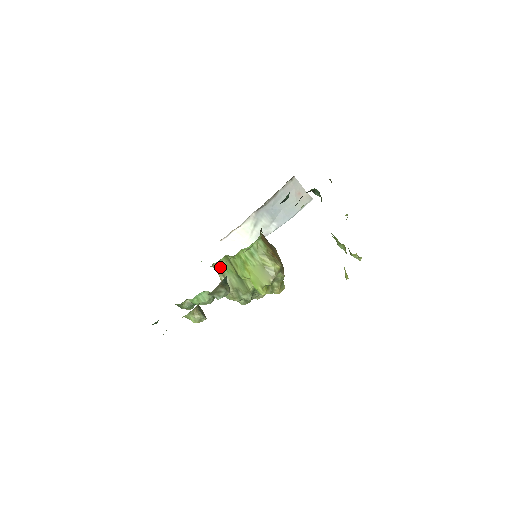
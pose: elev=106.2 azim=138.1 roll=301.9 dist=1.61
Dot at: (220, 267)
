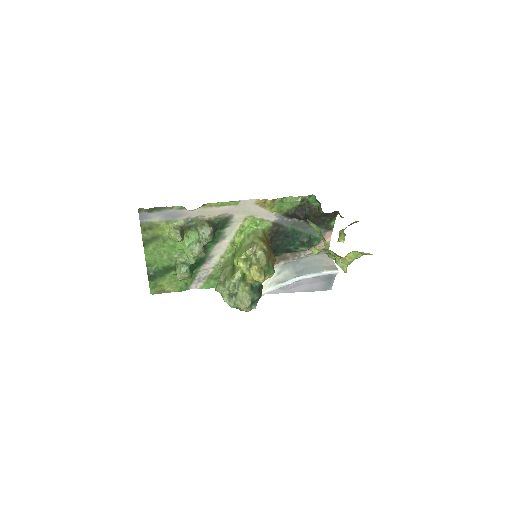
Dot at: (226, 262)
